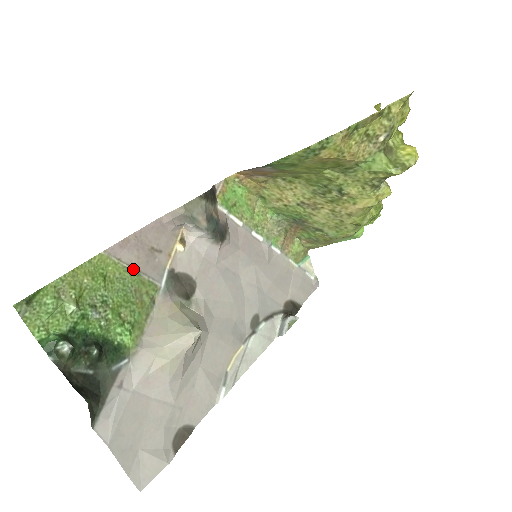
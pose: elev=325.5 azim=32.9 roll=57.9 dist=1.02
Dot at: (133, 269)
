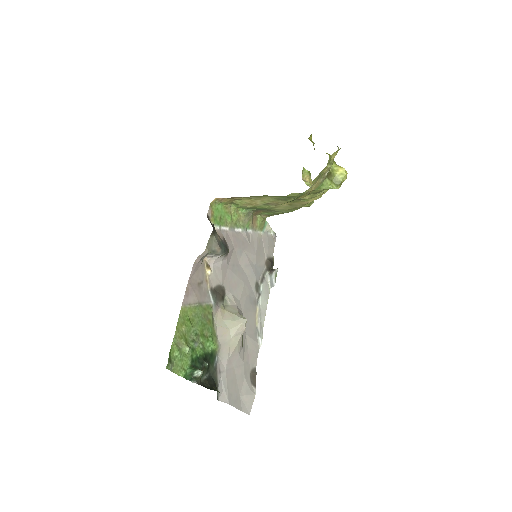
Dot at: (197, 304)
